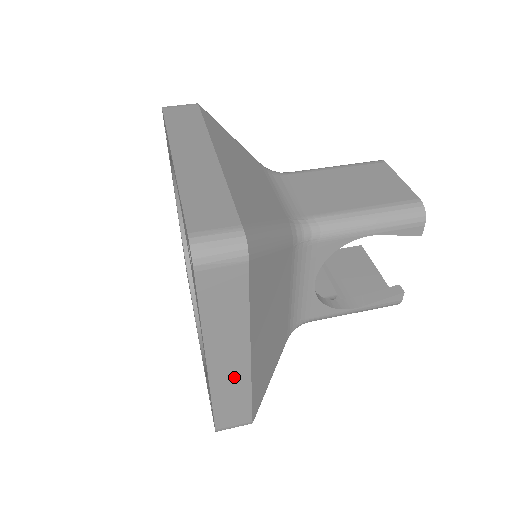
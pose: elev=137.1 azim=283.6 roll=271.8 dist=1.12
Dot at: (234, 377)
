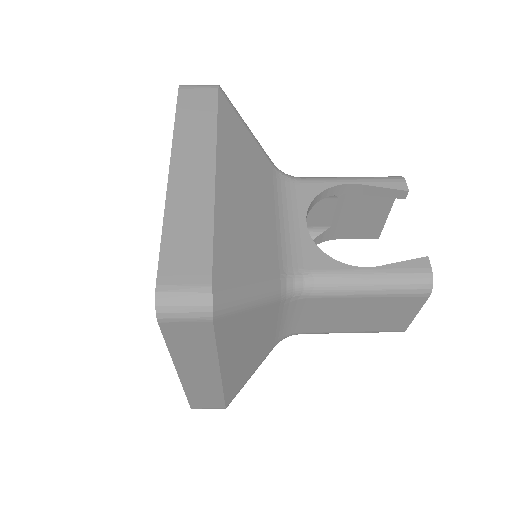
Dot at: (195, 193)
